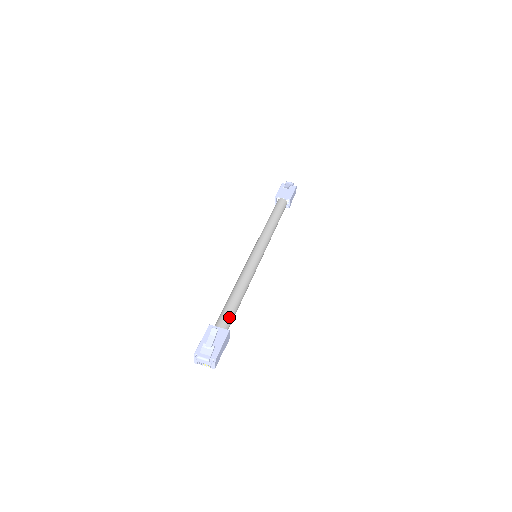
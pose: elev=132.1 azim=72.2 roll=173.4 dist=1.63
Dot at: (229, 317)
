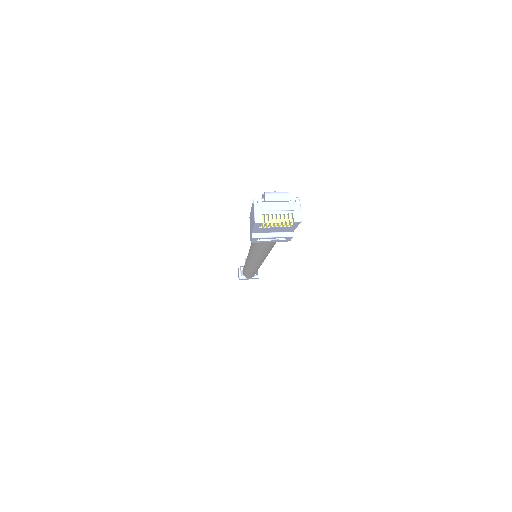
Dot at: occluded
